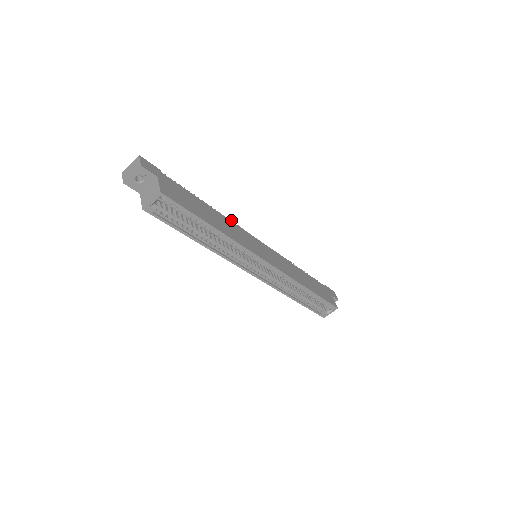
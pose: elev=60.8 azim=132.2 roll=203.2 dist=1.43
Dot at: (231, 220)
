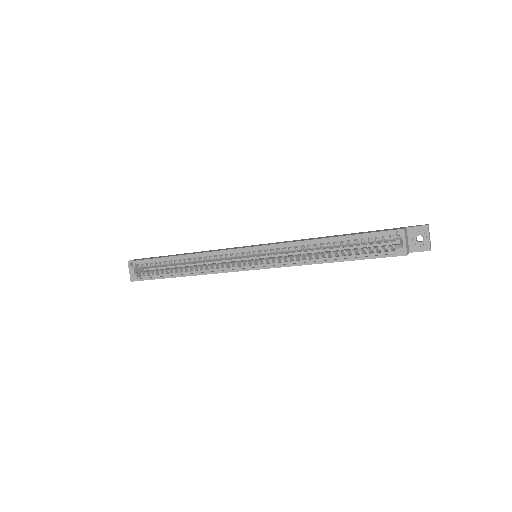
Dot at: occluded
